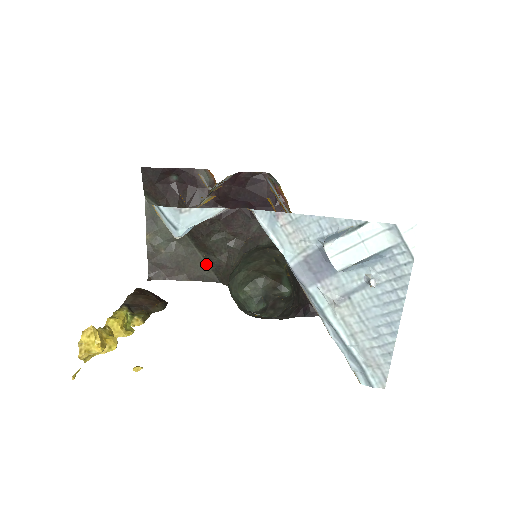
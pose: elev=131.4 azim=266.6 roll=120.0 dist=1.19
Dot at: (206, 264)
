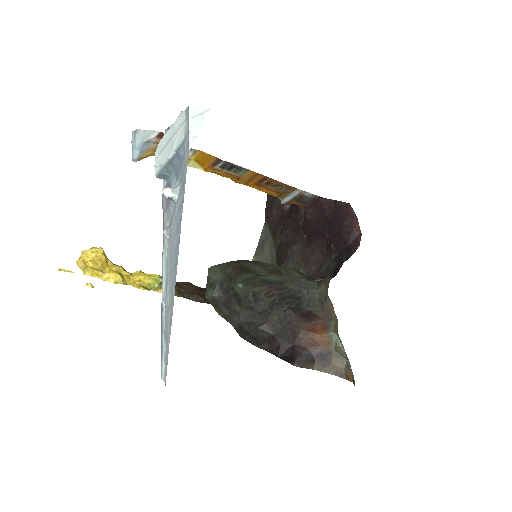
Dot at: occluded
